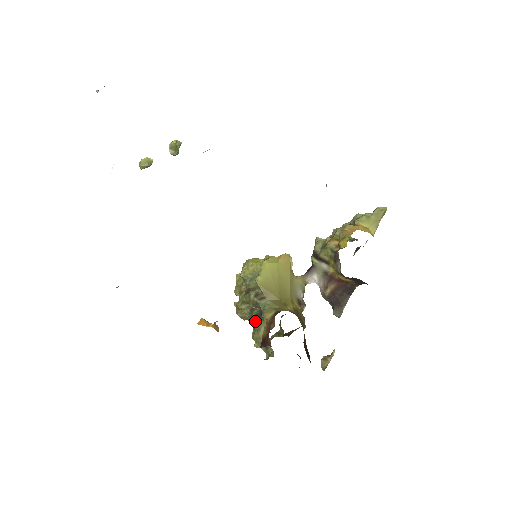
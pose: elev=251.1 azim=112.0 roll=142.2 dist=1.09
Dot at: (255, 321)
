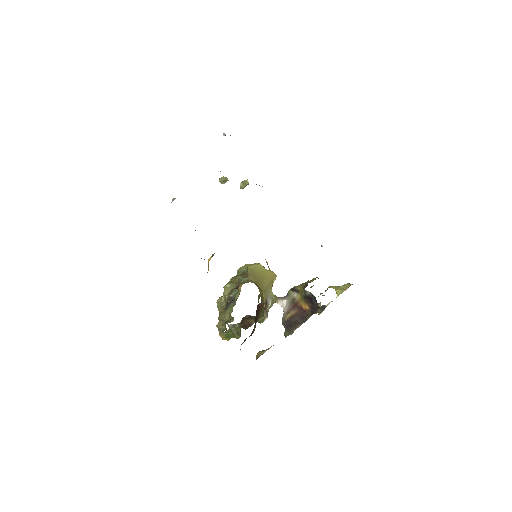
Dot at: (229, 303)
